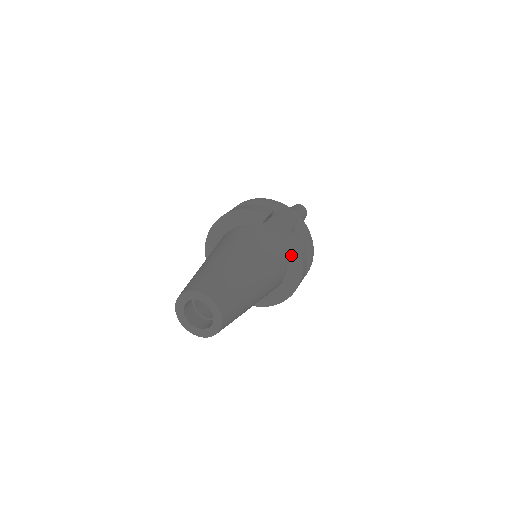
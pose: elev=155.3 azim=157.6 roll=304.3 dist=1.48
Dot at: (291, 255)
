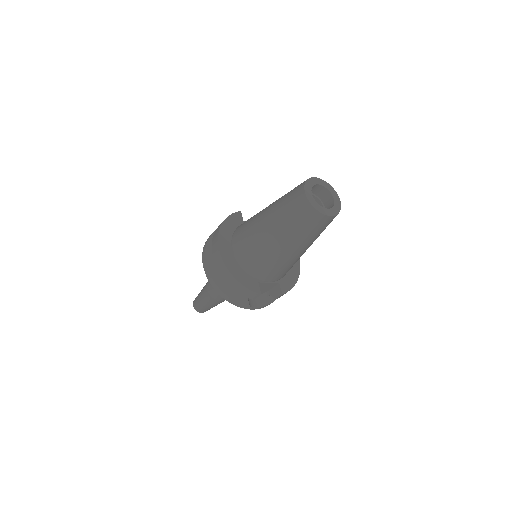
Dot at: occluded
